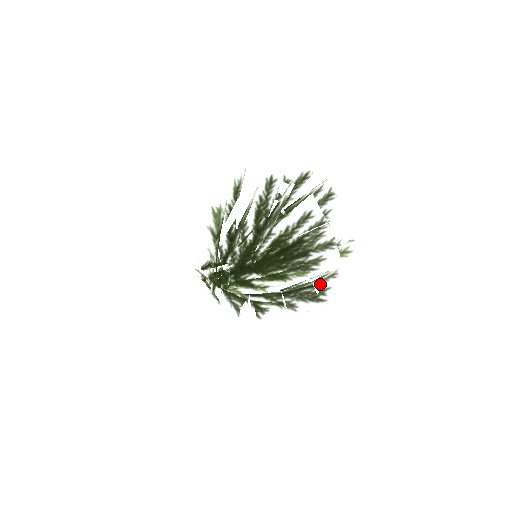
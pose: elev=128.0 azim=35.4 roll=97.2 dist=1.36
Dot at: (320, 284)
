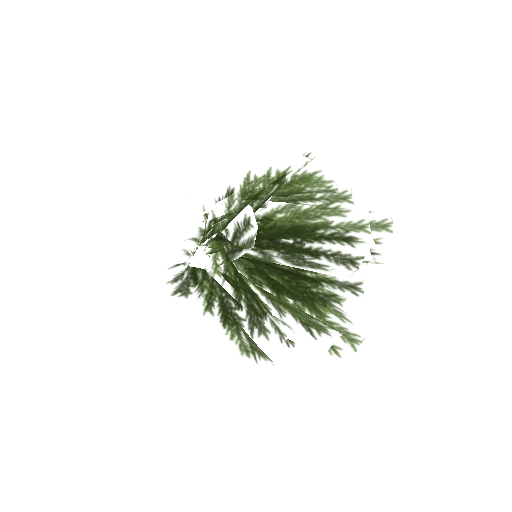
Dot at: (225, 354)
